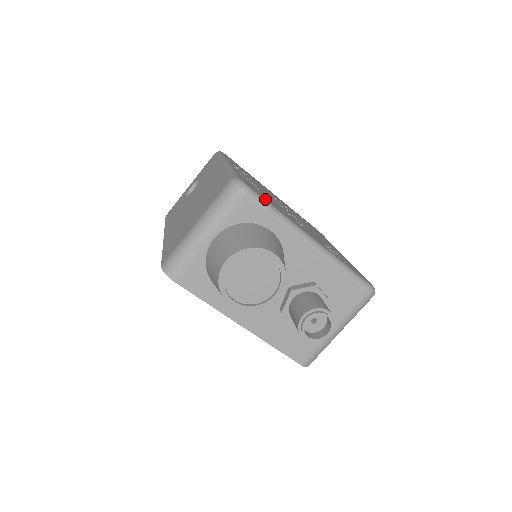
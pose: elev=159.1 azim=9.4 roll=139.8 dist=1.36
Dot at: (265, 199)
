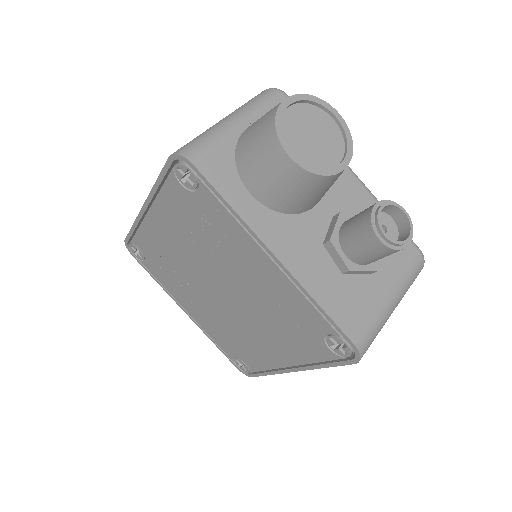
Dot at: occluded
